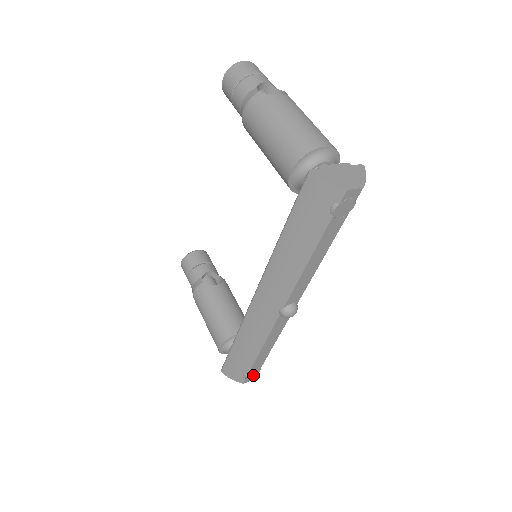
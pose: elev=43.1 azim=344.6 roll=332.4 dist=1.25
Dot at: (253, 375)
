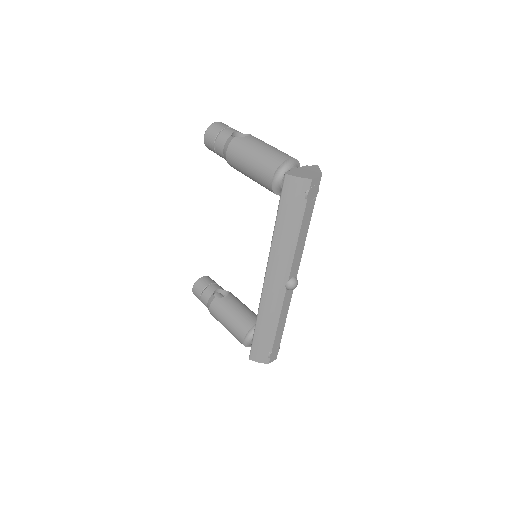
Dot at: (275, 354)
